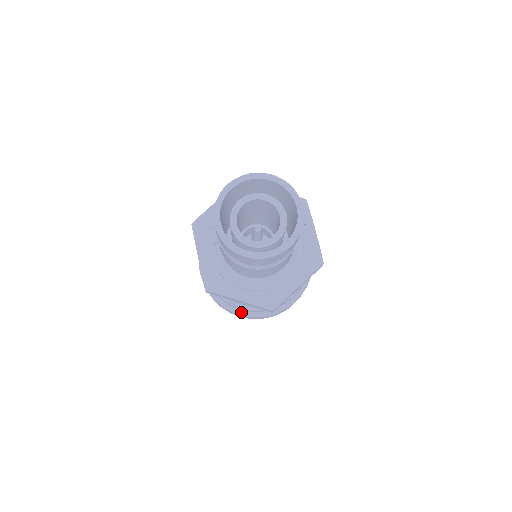
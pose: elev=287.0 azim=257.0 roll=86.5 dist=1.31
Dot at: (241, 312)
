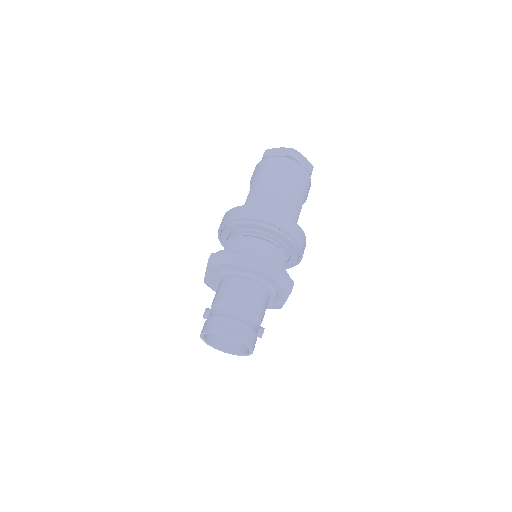
Dot at: occluded
